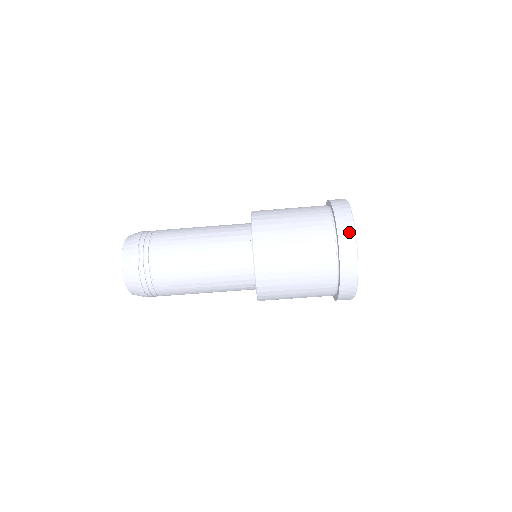
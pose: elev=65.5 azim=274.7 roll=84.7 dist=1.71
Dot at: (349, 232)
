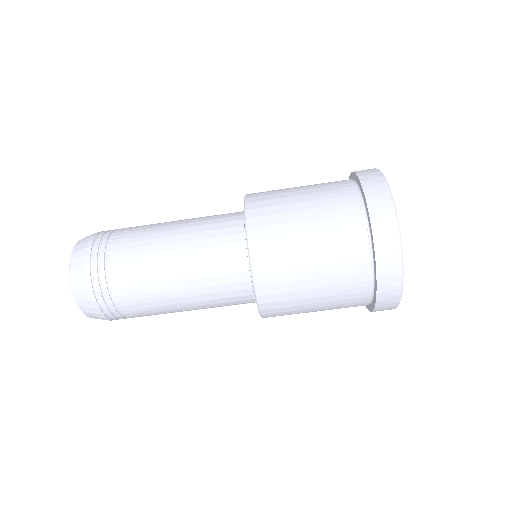
Dot at: (379, 186)
